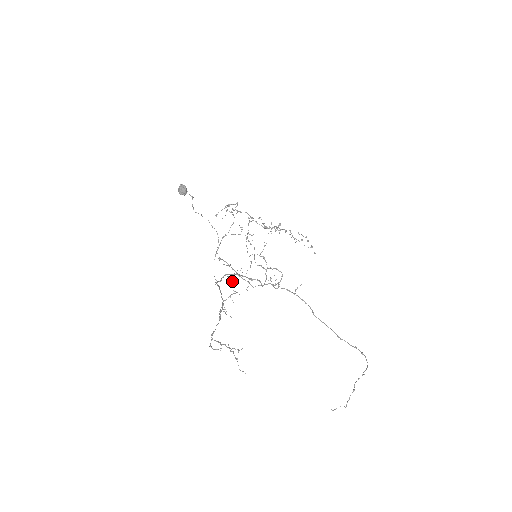
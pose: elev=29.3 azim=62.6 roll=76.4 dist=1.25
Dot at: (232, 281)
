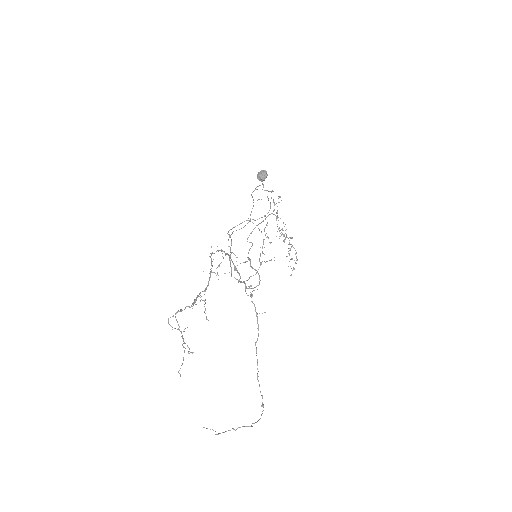
Dot at: occluded
